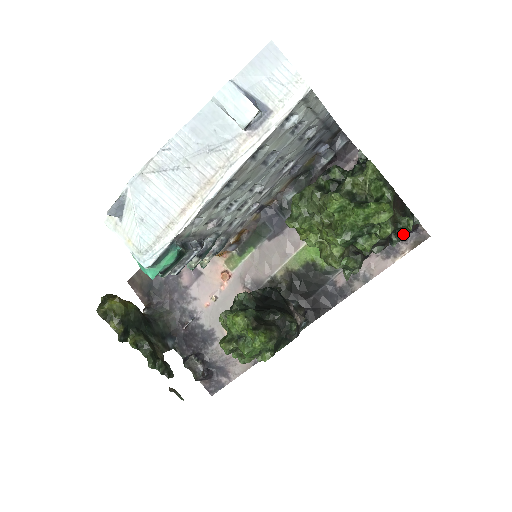
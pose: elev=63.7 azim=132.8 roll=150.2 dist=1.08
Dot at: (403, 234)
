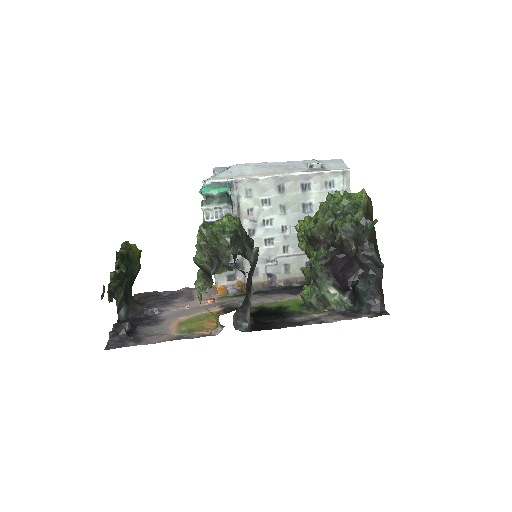
Dot at: (368, 282)
